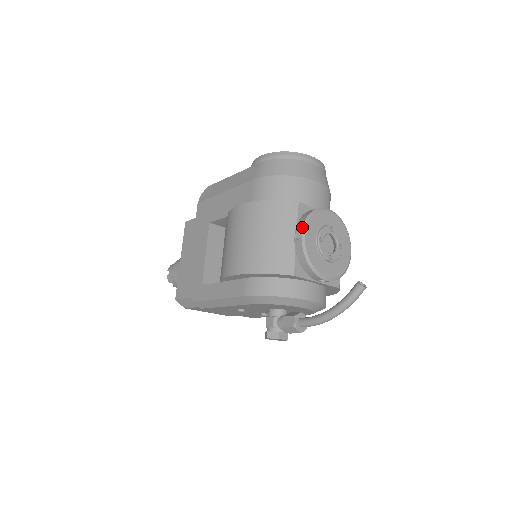
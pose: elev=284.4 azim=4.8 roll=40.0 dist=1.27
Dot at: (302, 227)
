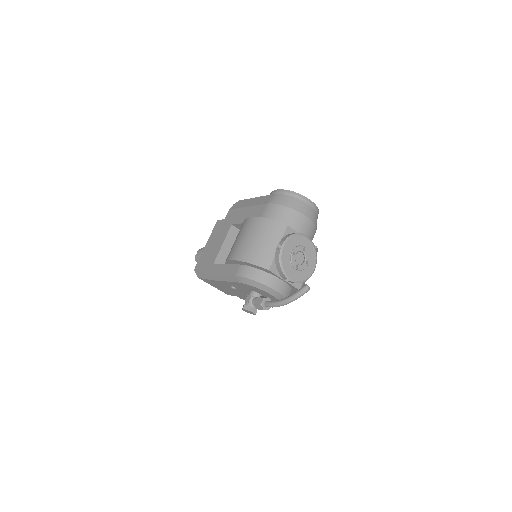
Dot at: (283, 241)
